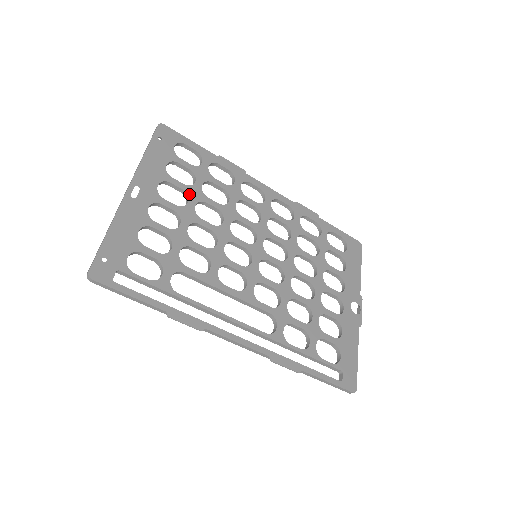
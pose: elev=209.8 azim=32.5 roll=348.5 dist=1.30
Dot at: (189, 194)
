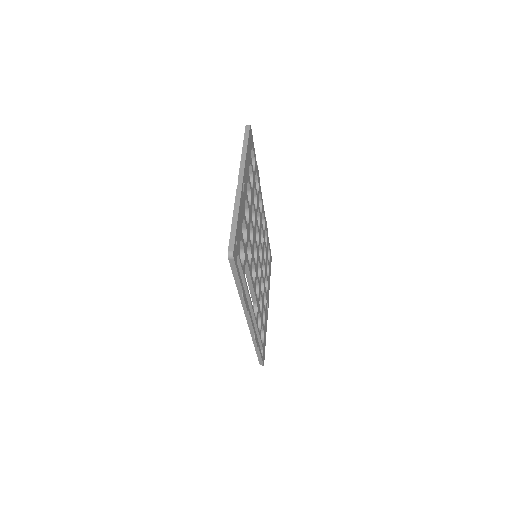
Dot at: (251, 196)
